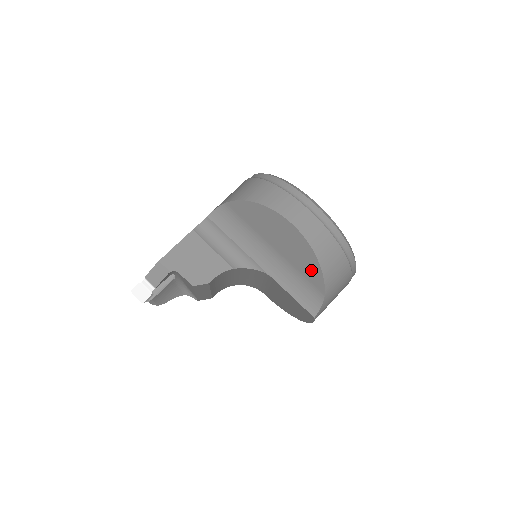
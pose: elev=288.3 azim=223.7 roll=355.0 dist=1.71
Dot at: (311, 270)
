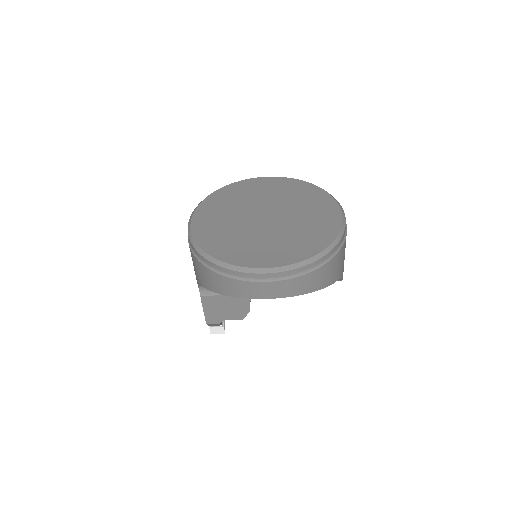
Dot at: occluded
